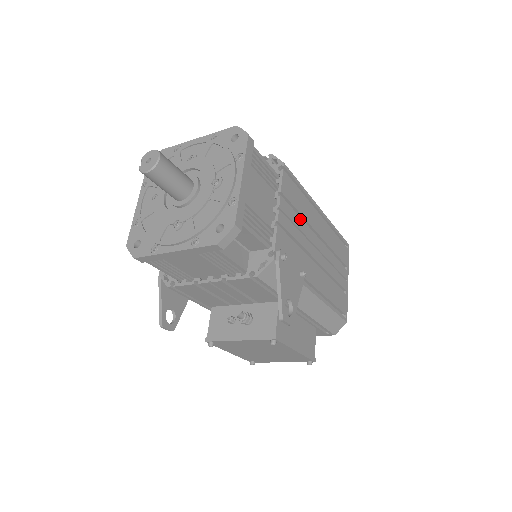
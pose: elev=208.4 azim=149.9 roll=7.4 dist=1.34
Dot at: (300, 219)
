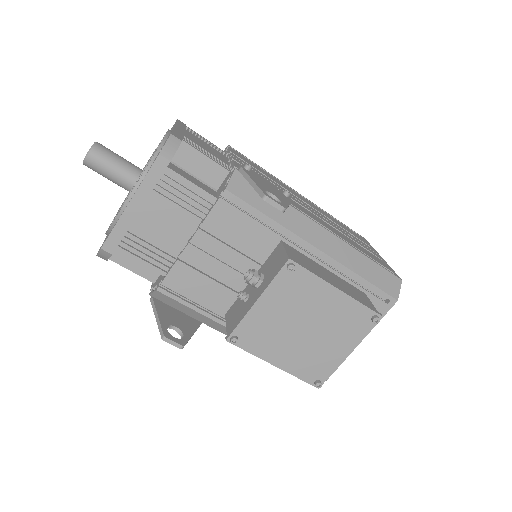
Dot at: (269, 179)
